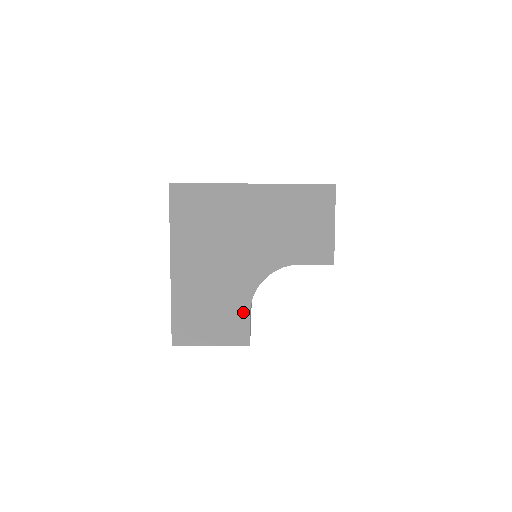
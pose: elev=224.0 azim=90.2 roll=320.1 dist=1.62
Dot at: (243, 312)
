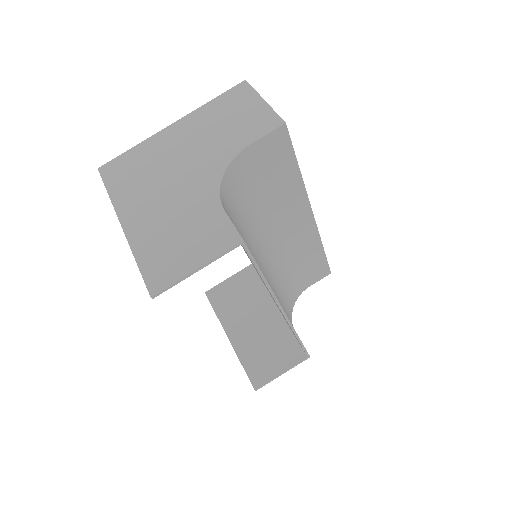
Dot at: (217, 215)
